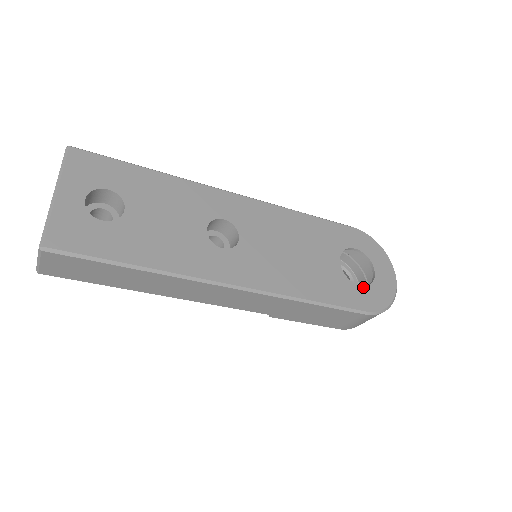
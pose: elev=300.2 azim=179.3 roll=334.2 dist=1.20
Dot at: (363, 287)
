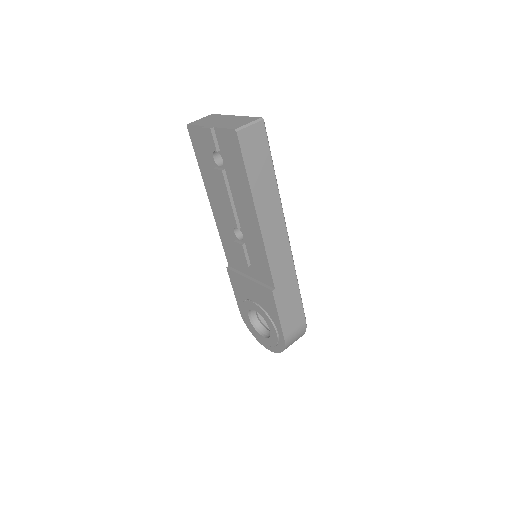
Dot at: occluded
